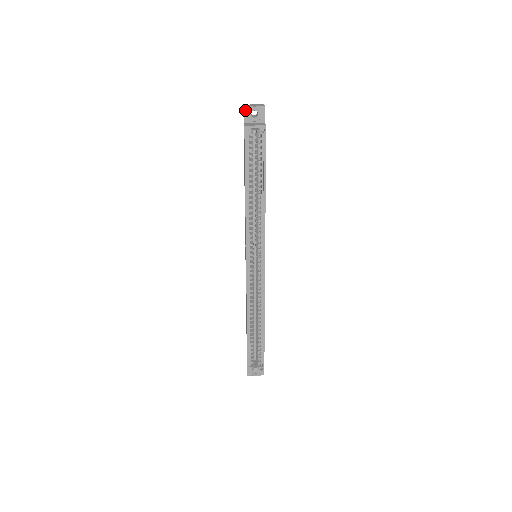
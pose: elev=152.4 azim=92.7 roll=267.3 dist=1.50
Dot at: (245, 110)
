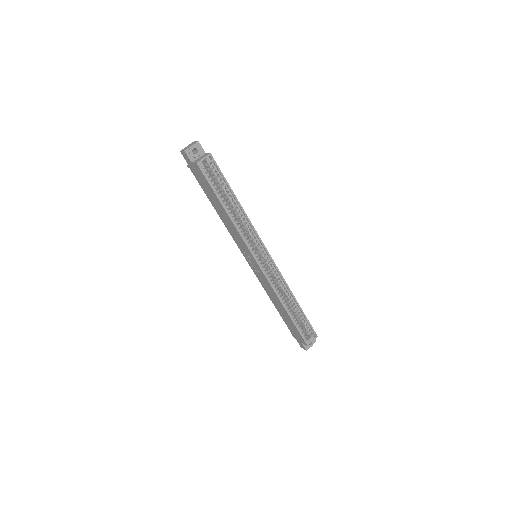
Dot at: (187, 153)
